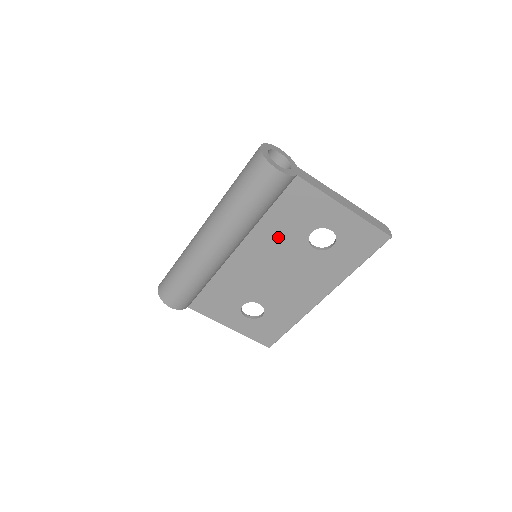
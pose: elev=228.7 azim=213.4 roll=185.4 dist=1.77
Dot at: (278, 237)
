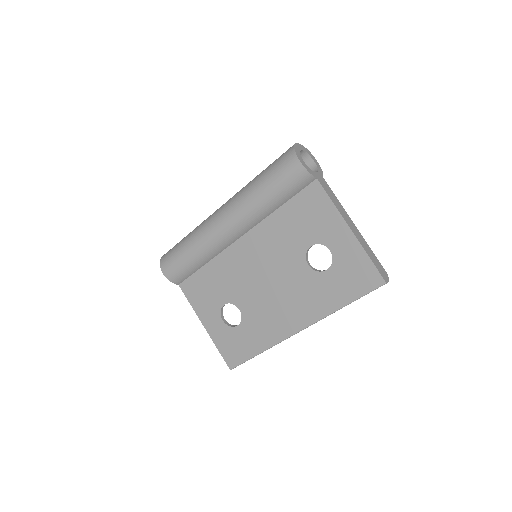
Dot at: (280, 239)
